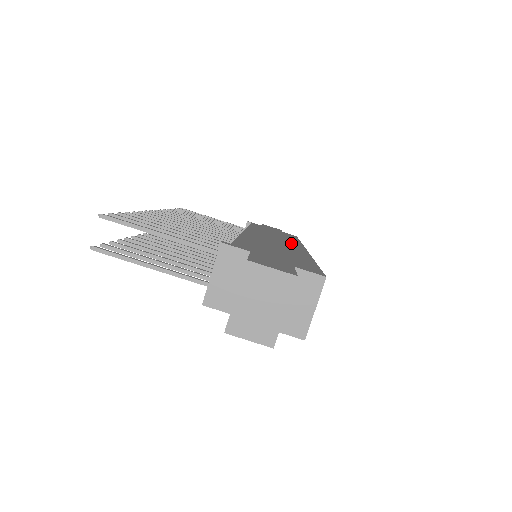
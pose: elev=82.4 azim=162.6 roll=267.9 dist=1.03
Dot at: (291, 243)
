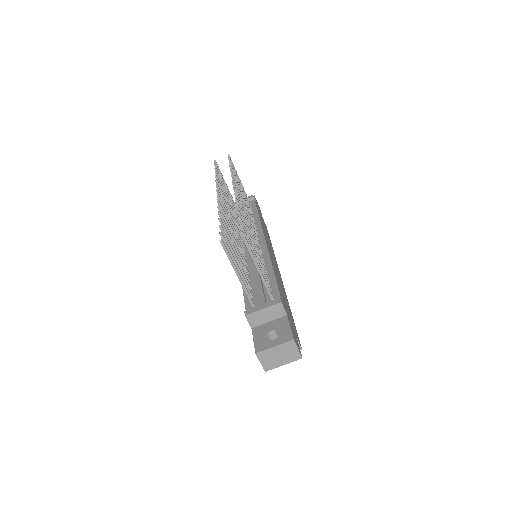
Dot at: occluded
